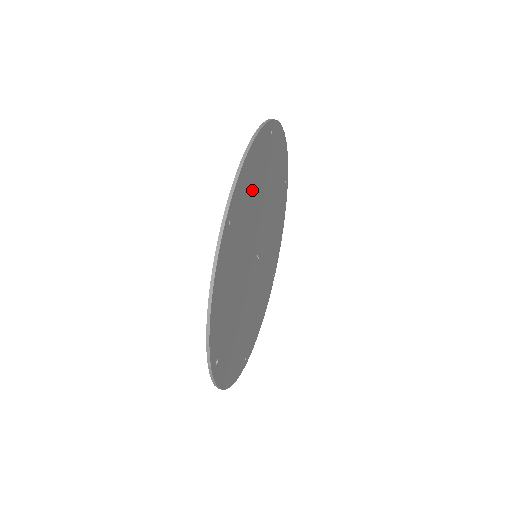
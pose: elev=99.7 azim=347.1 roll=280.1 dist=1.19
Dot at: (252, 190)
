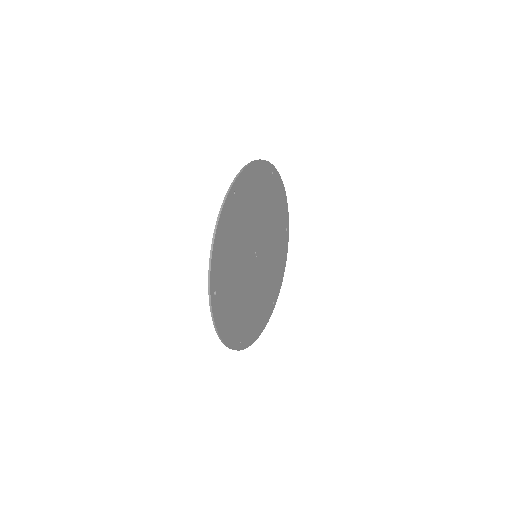
Dot at: (254, 194)
